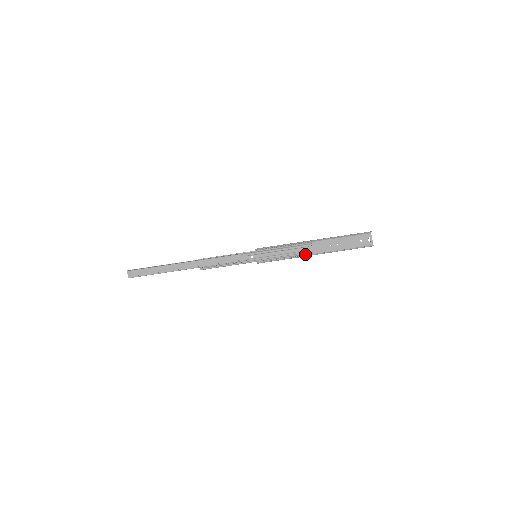
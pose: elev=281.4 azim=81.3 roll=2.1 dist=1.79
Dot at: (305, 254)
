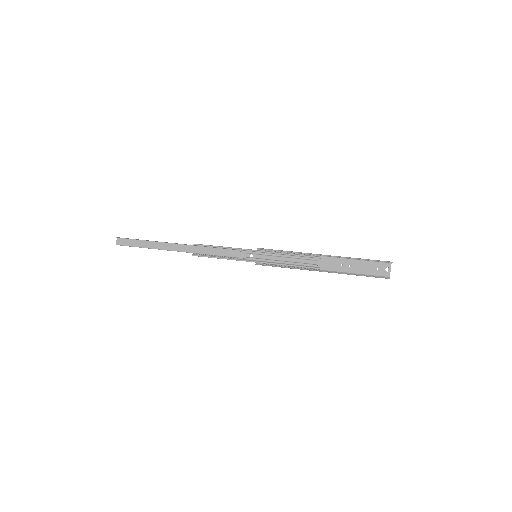
Dot at: (310, 267)
